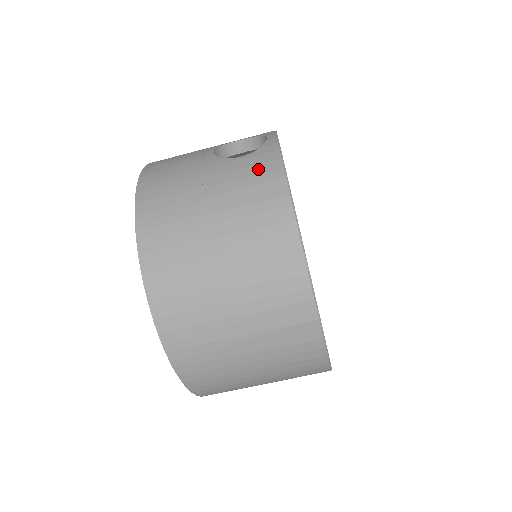
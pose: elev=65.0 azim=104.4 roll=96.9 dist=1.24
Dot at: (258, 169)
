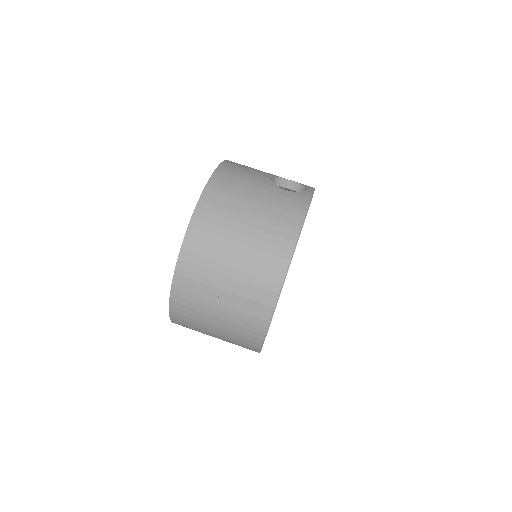
Dot at: (292, 203)
